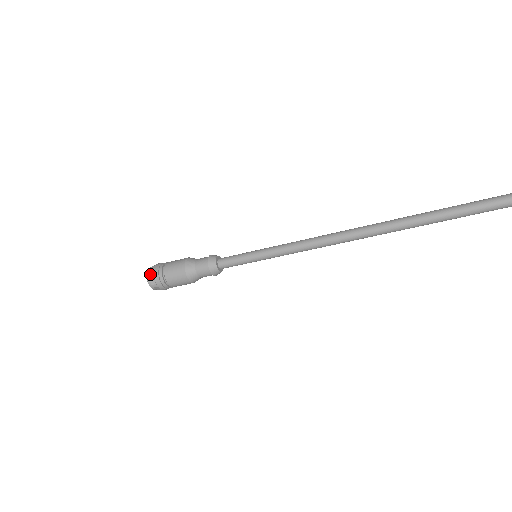
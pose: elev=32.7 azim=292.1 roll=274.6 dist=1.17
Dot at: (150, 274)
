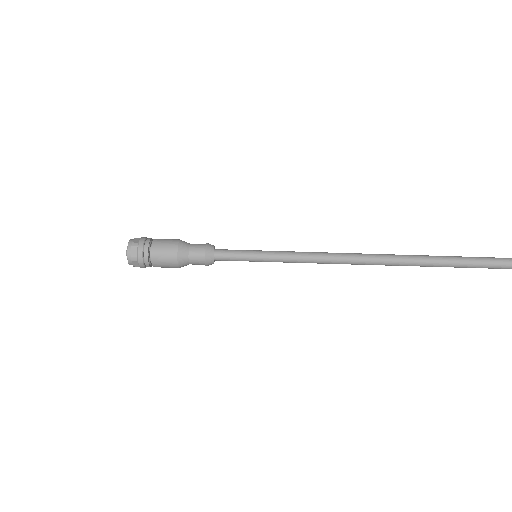
Dot at: (137, 238)
